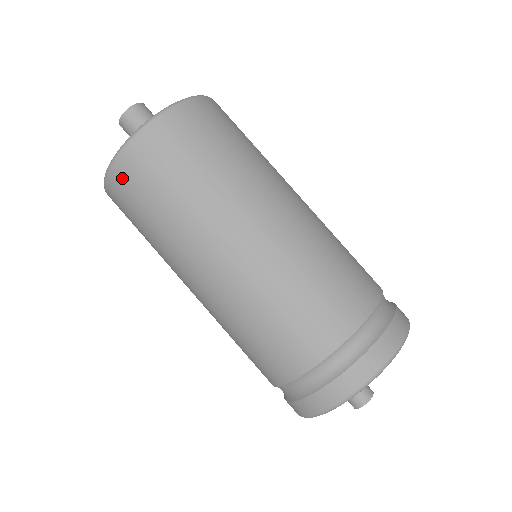
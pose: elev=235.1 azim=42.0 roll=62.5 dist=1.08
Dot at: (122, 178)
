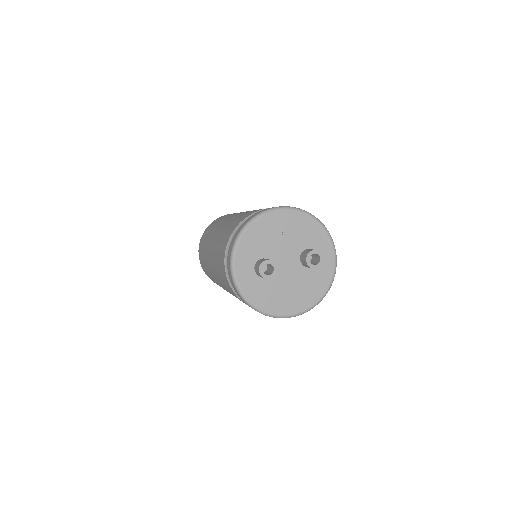
Dot at: (203, 268)
